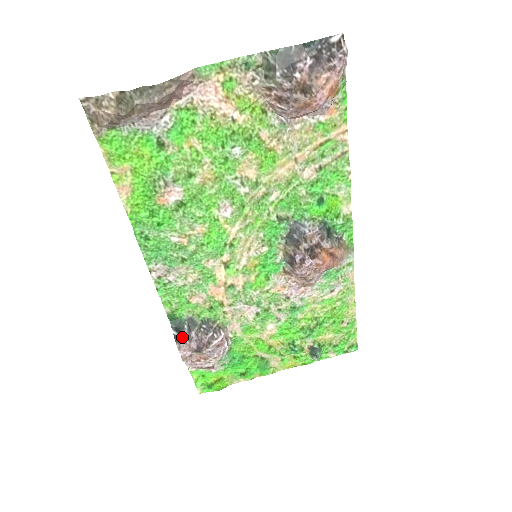
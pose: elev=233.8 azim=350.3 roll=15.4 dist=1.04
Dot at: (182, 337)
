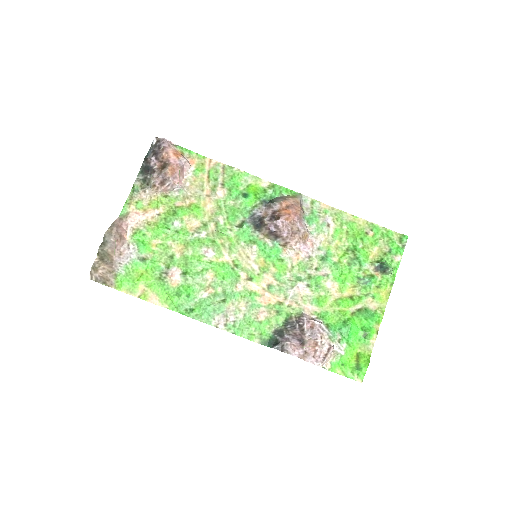
Dot at: (281, 344)
